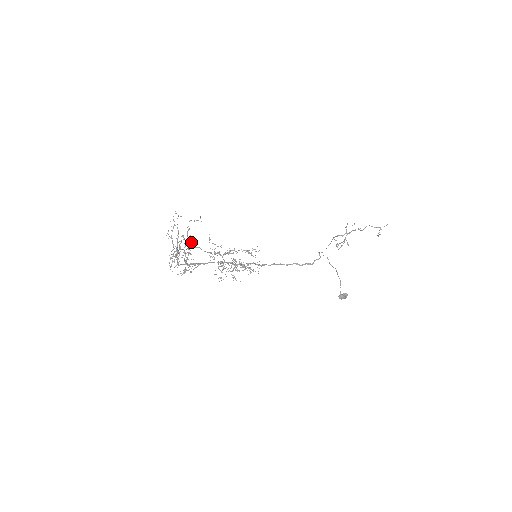
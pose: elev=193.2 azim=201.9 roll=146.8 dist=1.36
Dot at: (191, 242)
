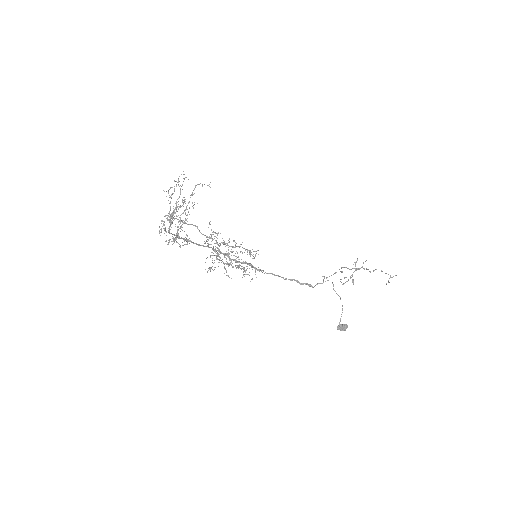
Dot at: (192, 206)
